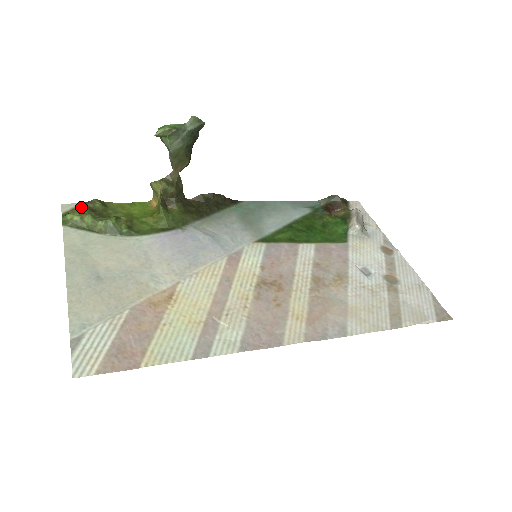
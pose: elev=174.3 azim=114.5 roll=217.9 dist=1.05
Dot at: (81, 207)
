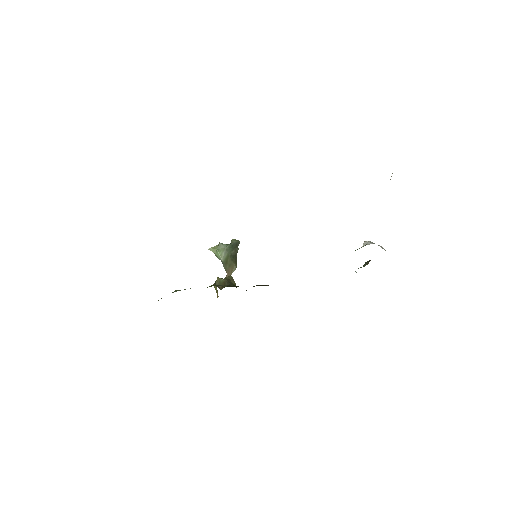
Dot at: occluded
